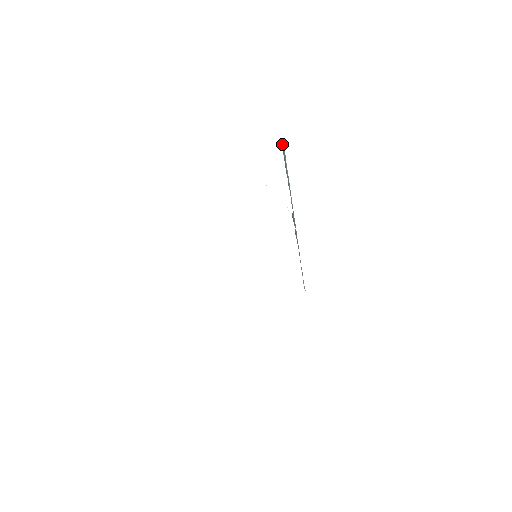
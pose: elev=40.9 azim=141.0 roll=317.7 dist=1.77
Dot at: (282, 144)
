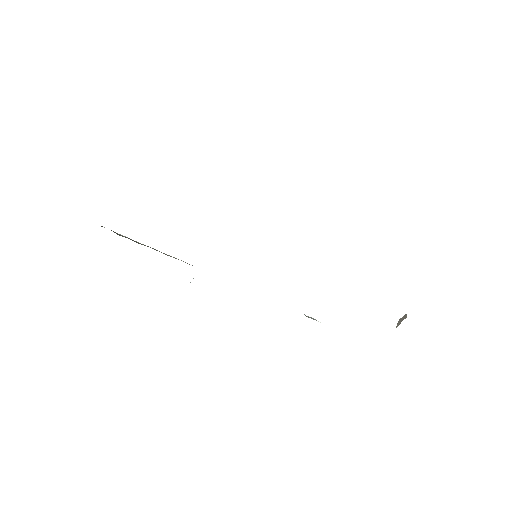
Dot at: occluded
